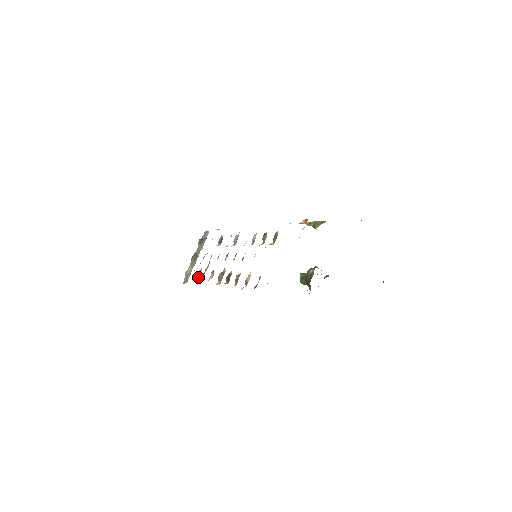
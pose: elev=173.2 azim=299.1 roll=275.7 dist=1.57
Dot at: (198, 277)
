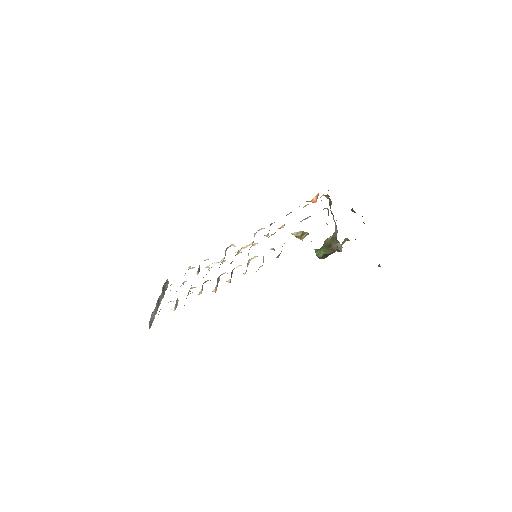
Dot at: (175, 306)
